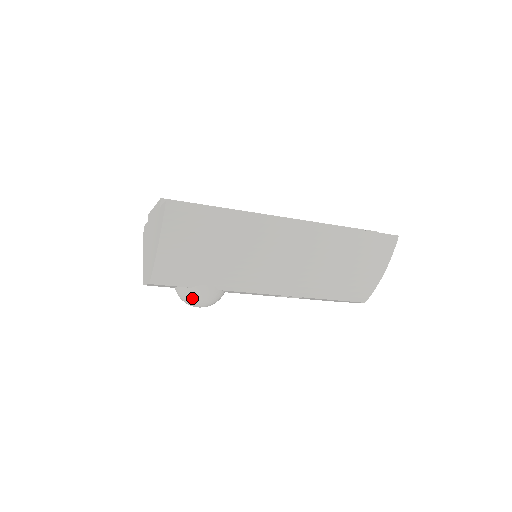
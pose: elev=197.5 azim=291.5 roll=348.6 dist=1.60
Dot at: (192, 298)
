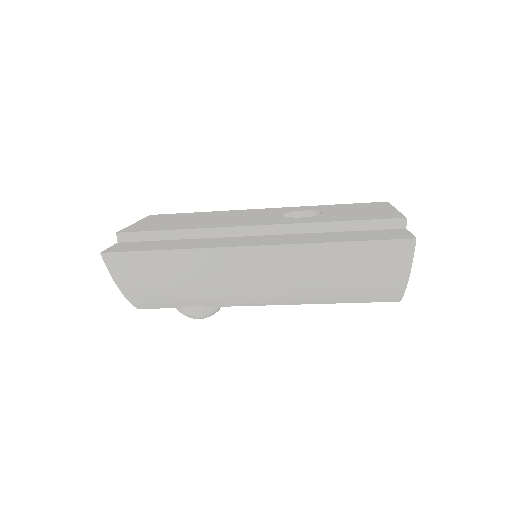
Dot at: (185, 315)
